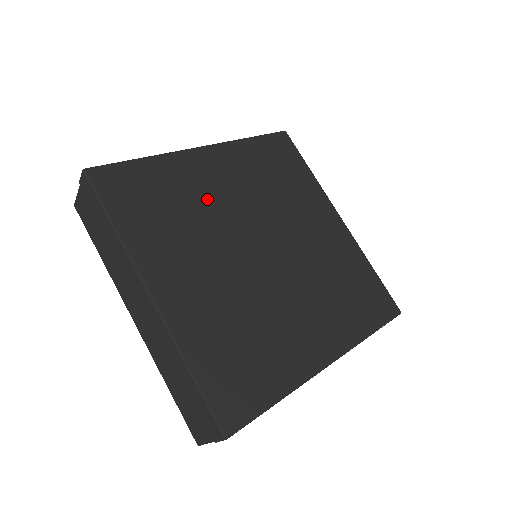
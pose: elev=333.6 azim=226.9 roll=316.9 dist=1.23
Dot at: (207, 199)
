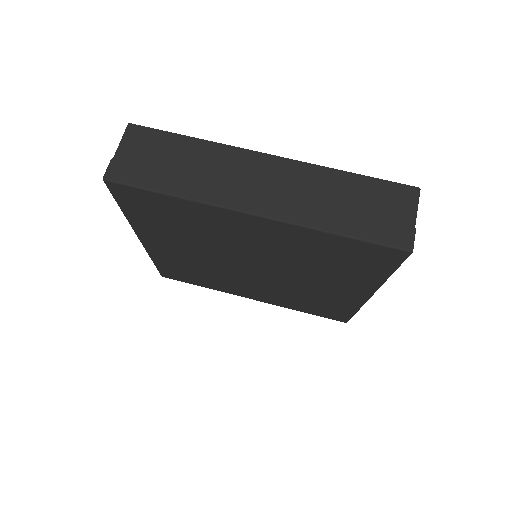
Dot at: (223, 236)
